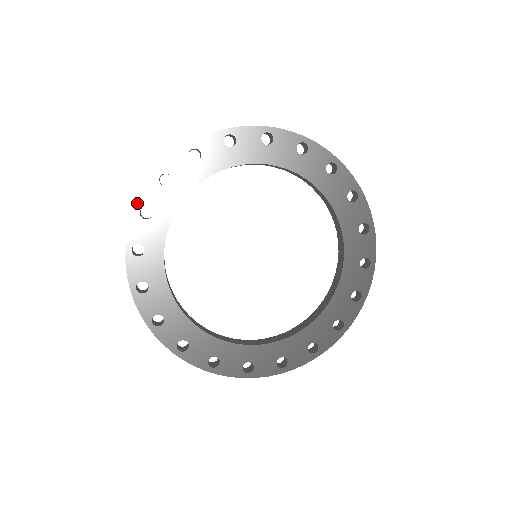
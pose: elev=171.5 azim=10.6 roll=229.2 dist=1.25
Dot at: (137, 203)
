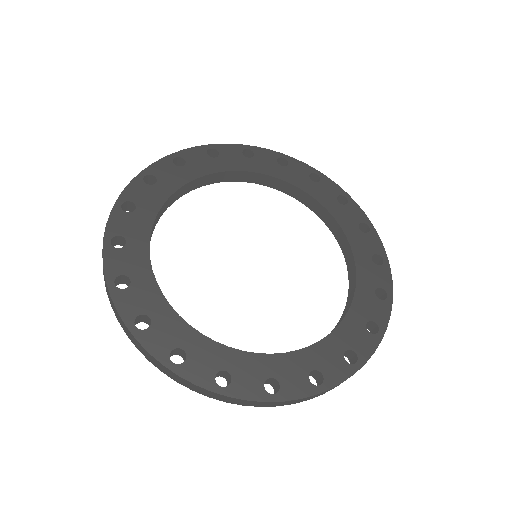
Dot at: (144, 170)
